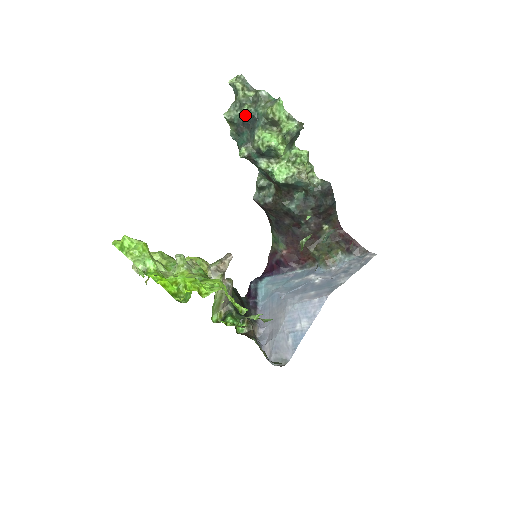
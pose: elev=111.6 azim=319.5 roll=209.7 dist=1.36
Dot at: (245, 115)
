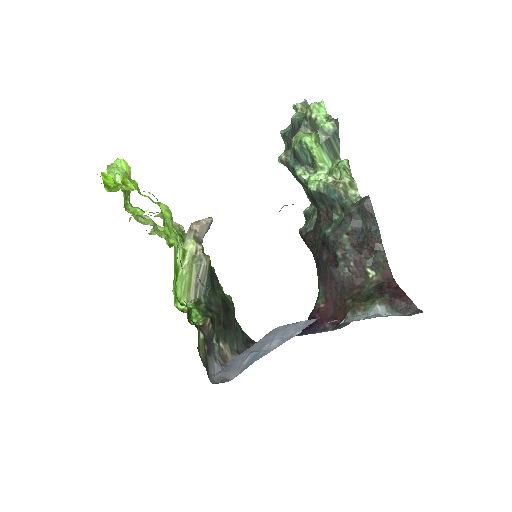
Dot at: (292, 123)
